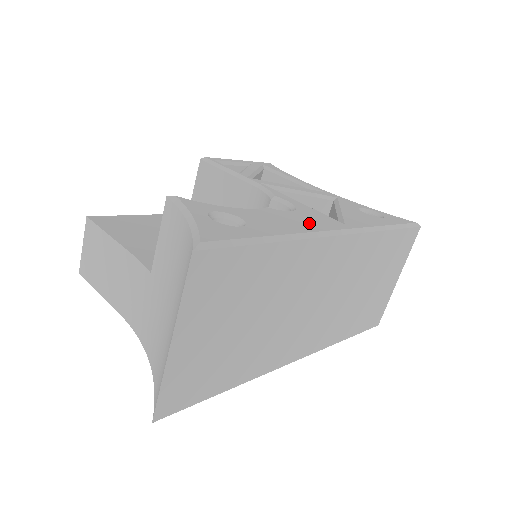
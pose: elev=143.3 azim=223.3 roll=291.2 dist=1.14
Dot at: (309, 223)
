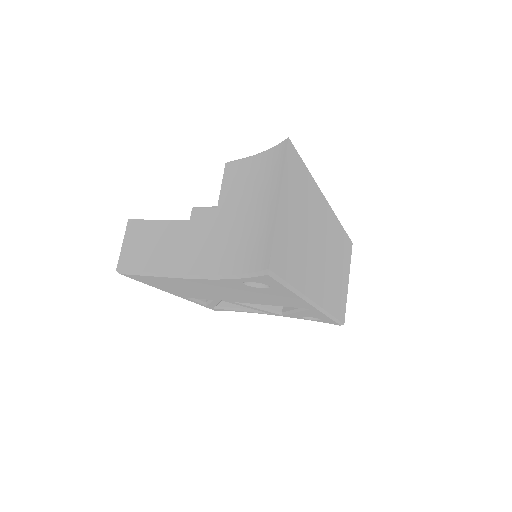
Dot at: occluded
